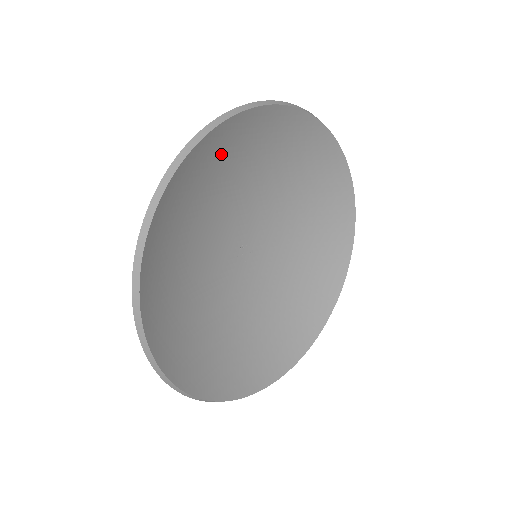
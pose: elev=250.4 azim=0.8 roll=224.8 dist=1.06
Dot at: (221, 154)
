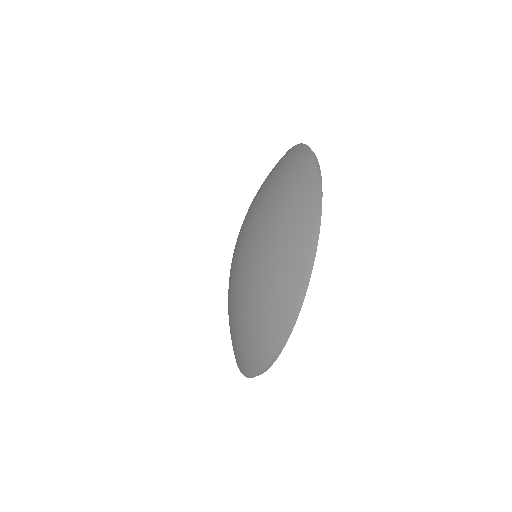
Dot at: occluded
